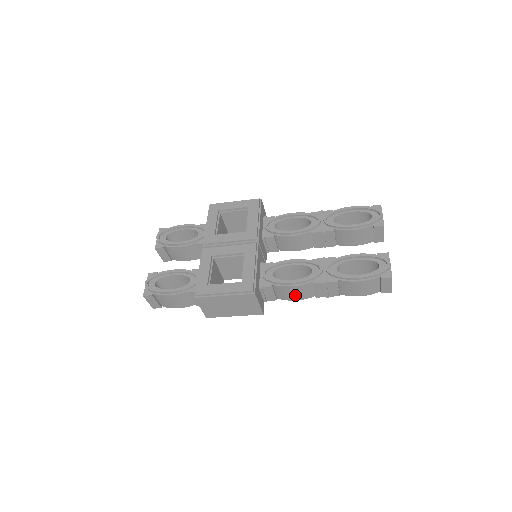
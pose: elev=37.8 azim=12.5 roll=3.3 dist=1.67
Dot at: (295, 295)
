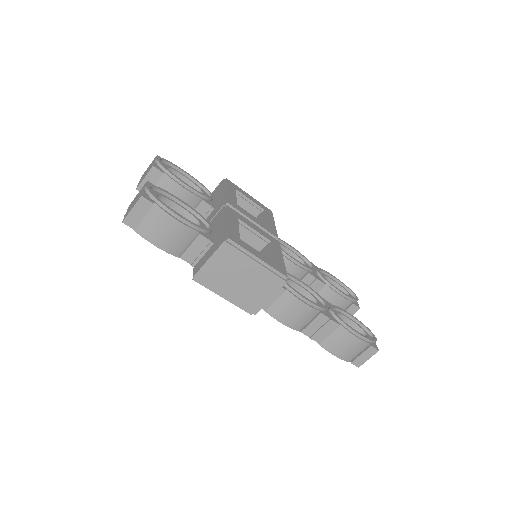
Dot at: (292, 316)
